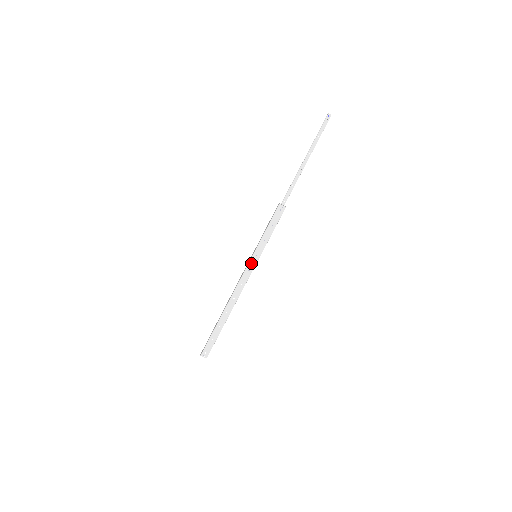
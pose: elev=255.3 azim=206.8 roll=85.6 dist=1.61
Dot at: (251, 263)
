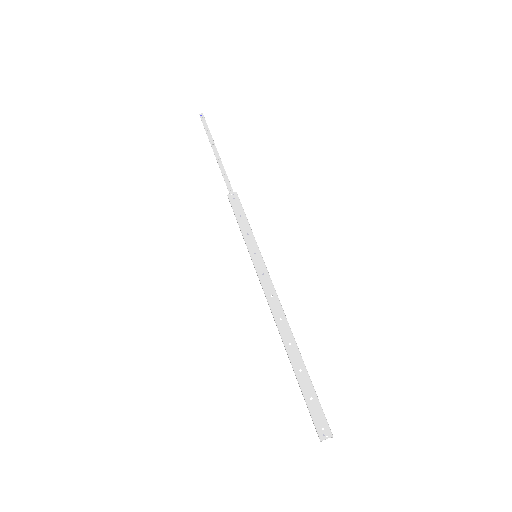
Dot at: (257, 266)
